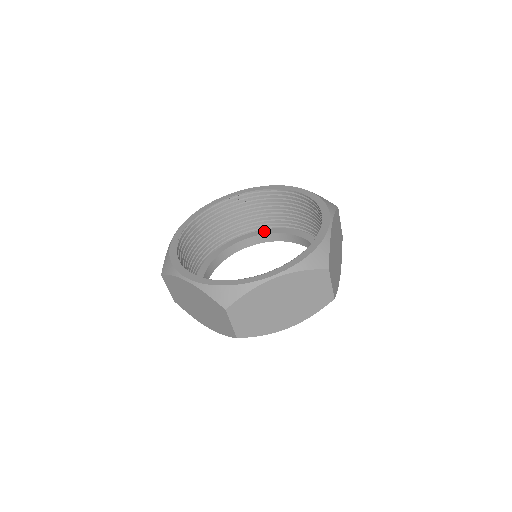
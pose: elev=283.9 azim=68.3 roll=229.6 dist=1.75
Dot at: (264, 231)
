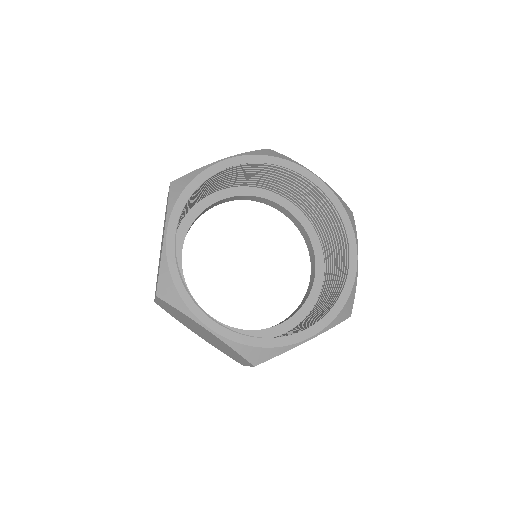
Dot at: (308, 224)
